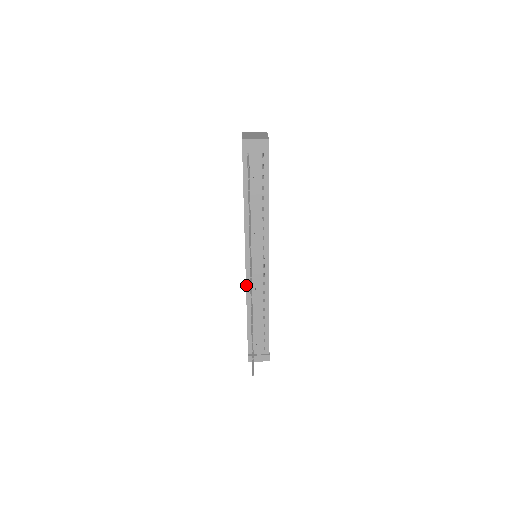
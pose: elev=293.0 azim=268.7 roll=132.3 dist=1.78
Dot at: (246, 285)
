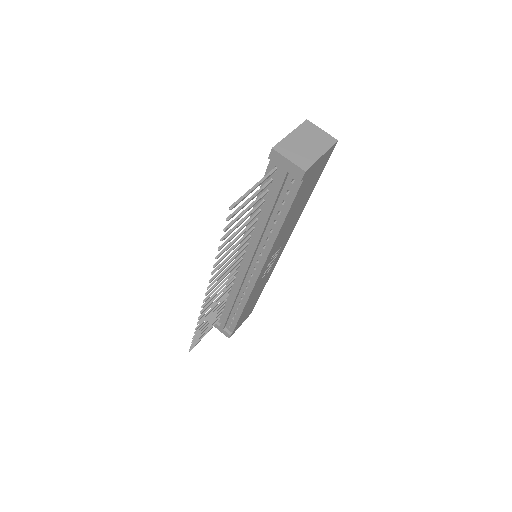
Dot at: occluded
